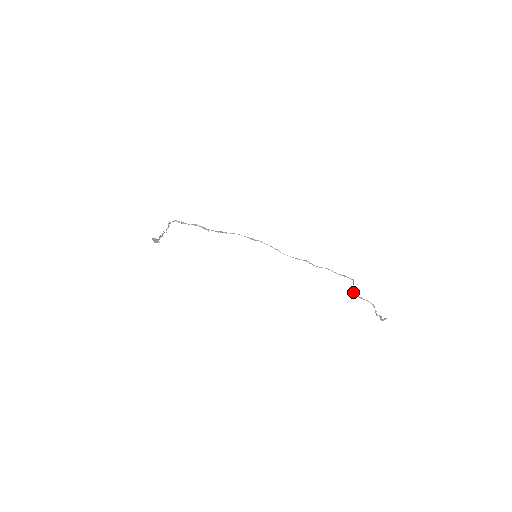
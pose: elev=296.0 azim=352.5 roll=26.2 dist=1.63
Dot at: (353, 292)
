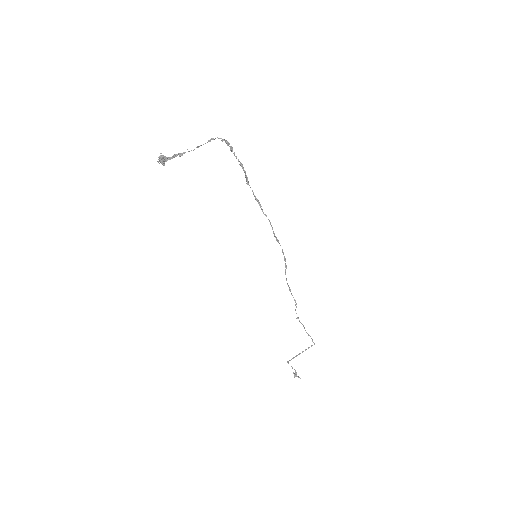
Dot at: (291, 359)
